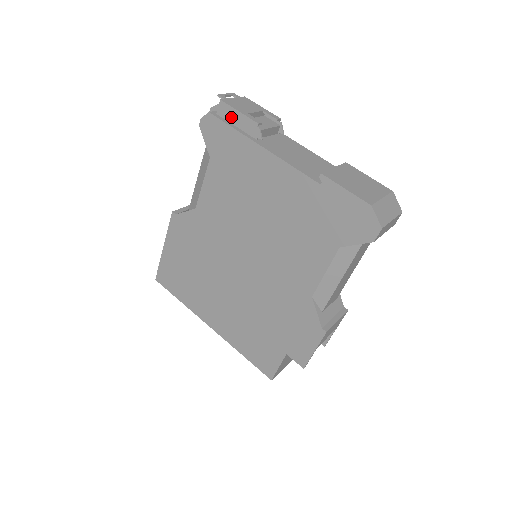
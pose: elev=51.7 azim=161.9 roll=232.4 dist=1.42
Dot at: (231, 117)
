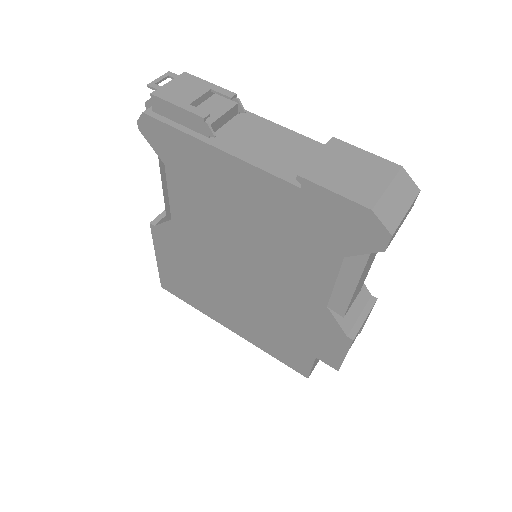
Dot at: (170, 114)
